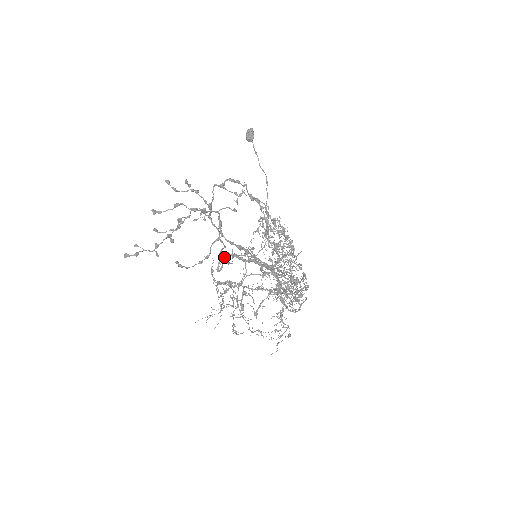
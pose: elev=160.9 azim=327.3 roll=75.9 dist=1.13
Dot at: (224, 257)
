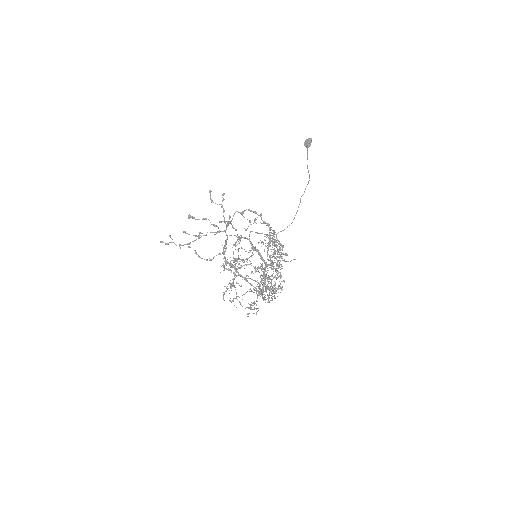
Dot at: (243, 237)
